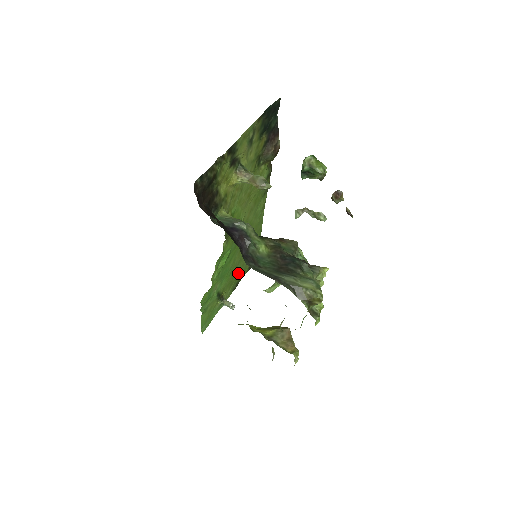
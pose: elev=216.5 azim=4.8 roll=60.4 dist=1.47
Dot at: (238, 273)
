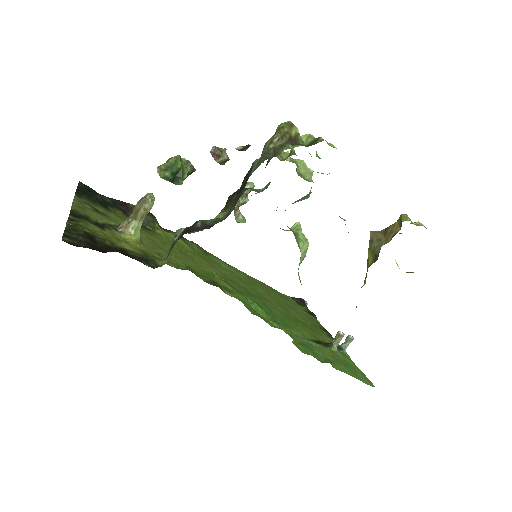
Dot at: (306, 321)
